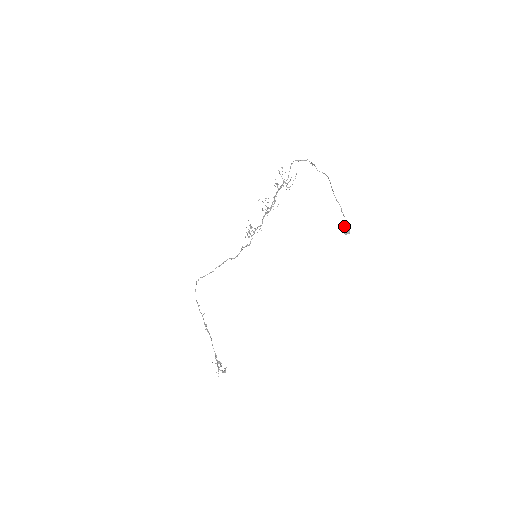
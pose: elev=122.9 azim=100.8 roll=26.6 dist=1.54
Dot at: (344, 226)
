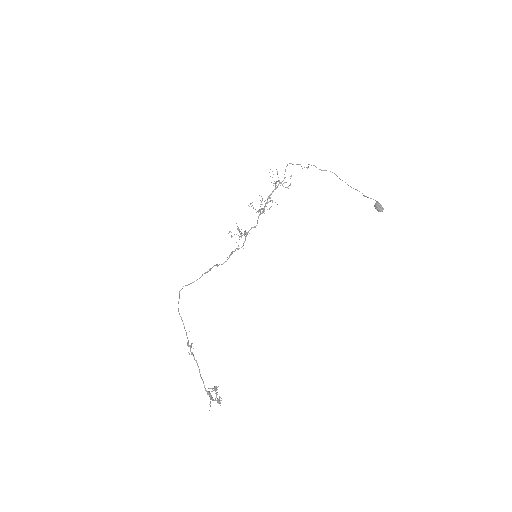
Dot at: (378, 203)
